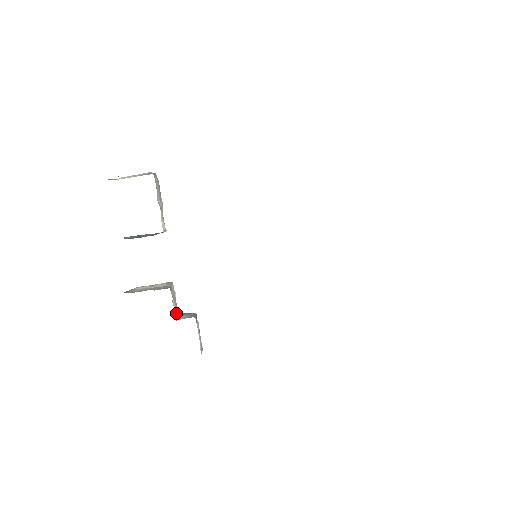
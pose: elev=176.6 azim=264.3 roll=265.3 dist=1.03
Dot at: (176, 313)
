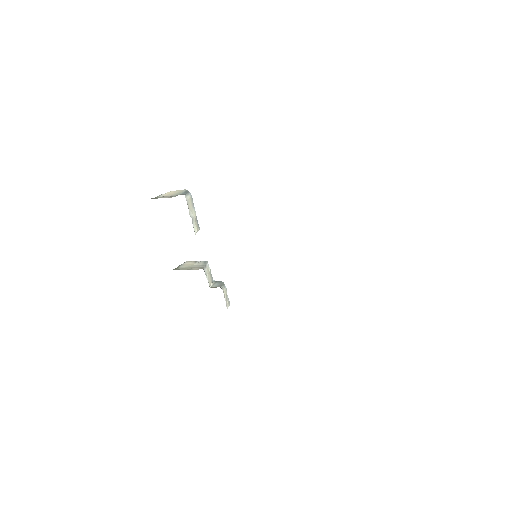
Dot at: (210, 282)
